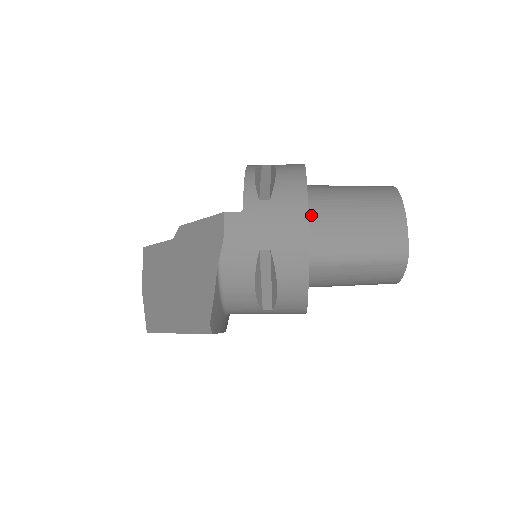
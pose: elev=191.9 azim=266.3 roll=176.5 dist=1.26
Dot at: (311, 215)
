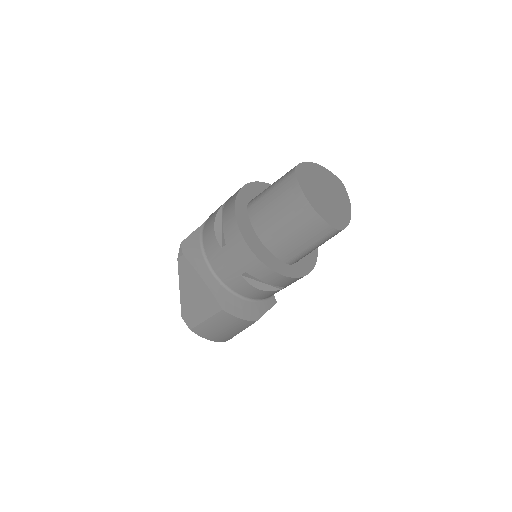
Dot at: occluded
